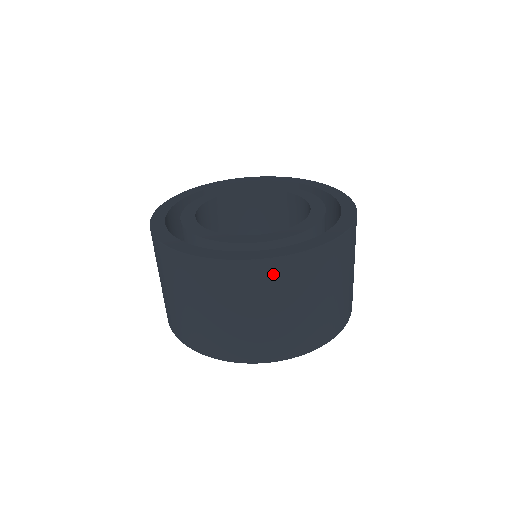
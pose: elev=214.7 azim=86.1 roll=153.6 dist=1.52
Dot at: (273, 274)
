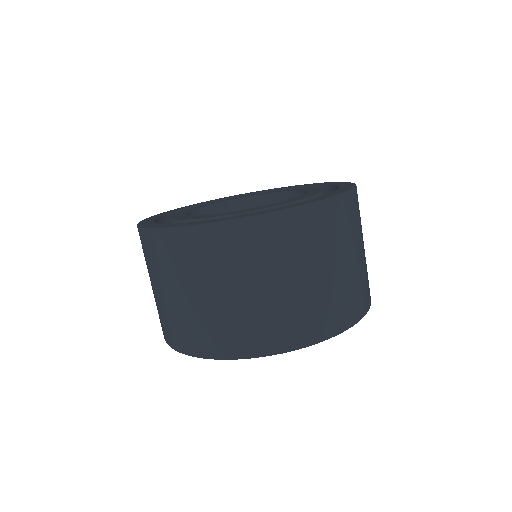
Dot at: (254, 236)
